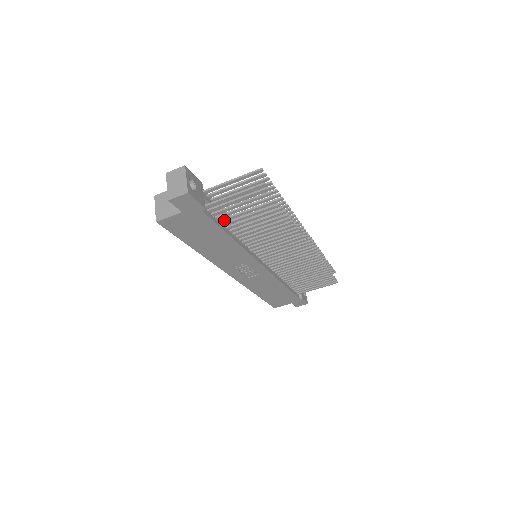
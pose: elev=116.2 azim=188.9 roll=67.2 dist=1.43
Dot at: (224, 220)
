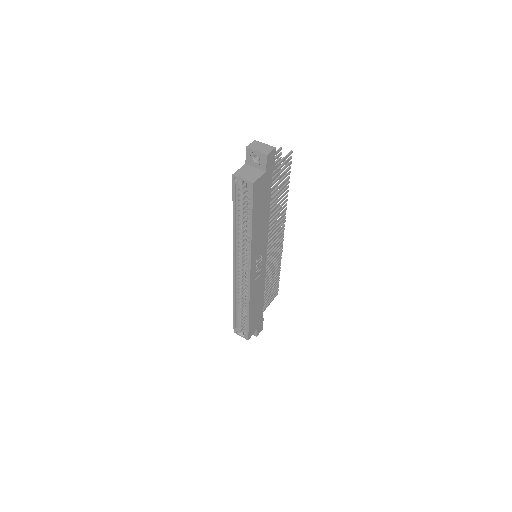
Dot at: occluded
